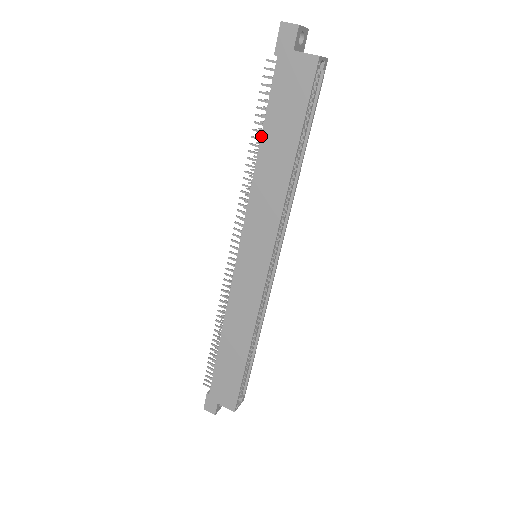
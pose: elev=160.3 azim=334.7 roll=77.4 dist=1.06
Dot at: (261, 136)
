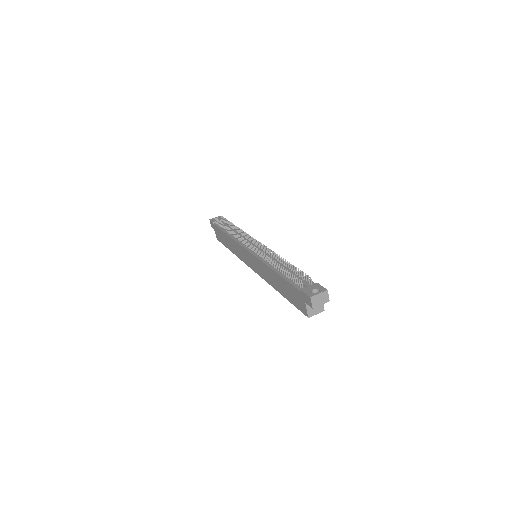
Dot at: (278, 274)
